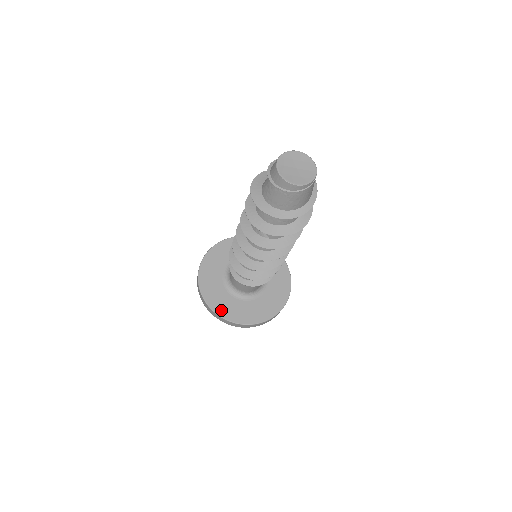
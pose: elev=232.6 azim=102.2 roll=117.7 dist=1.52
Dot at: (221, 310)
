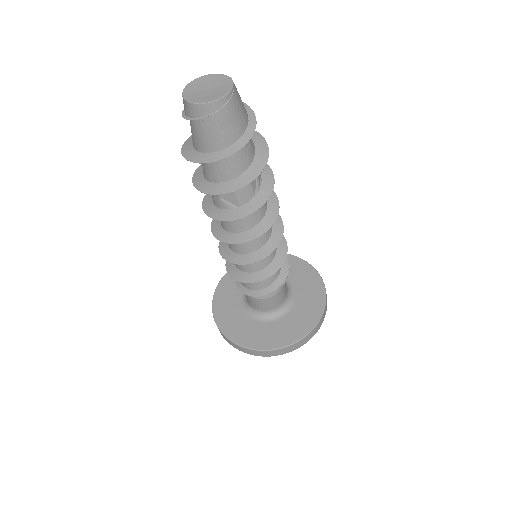
Dot at: (252, 342)
